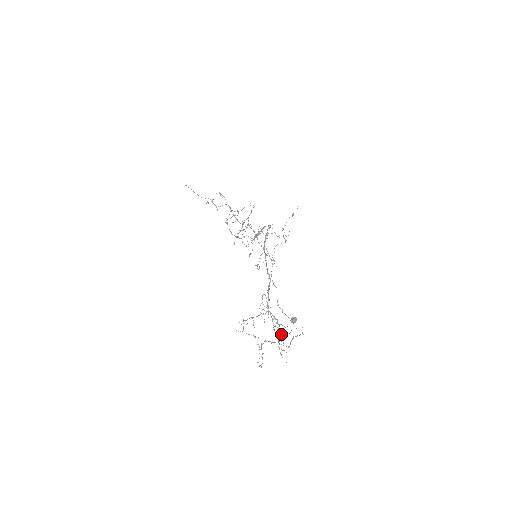
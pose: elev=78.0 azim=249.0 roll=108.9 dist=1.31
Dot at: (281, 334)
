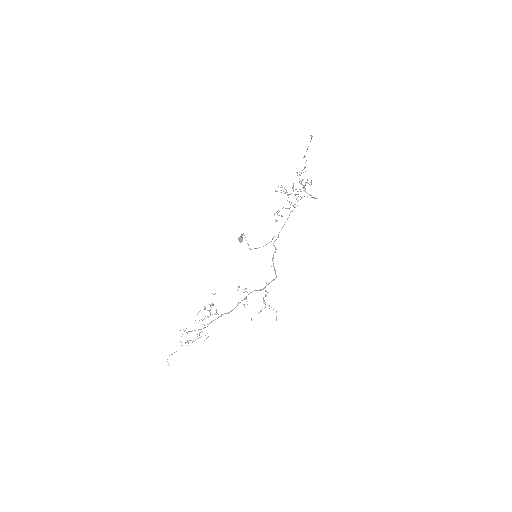
Dot at: occluded
